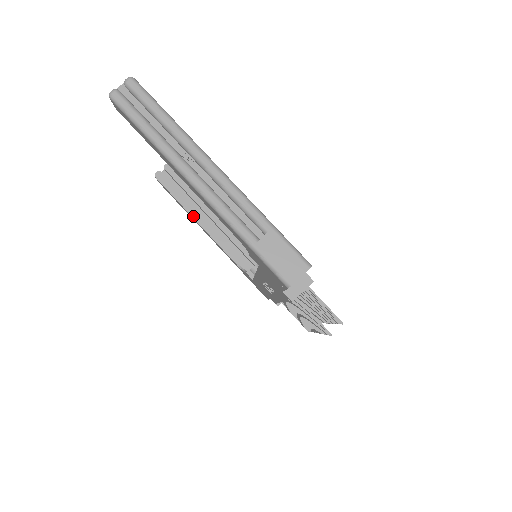
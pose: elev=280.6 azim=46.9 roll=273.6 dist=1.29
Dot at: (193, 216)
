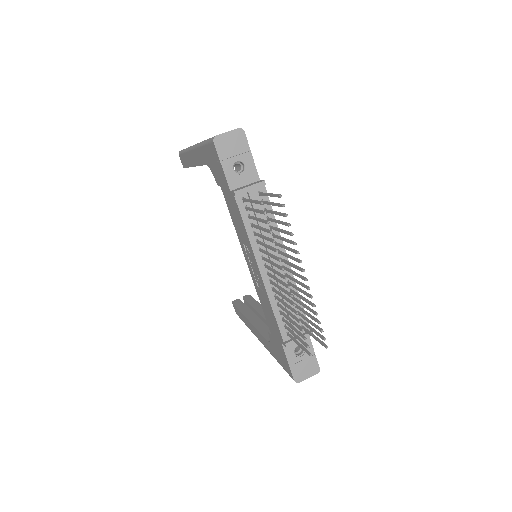
Dot at: (247, 317)
